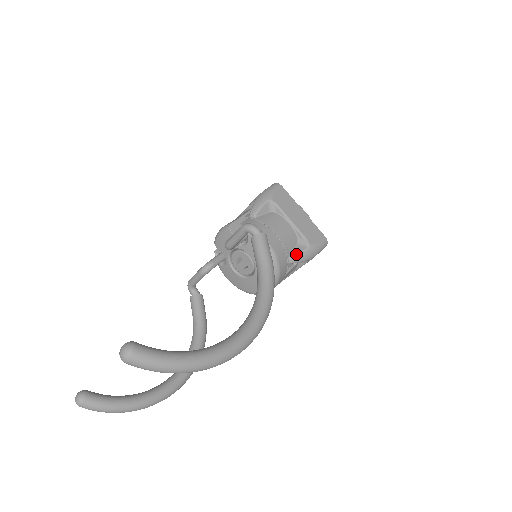
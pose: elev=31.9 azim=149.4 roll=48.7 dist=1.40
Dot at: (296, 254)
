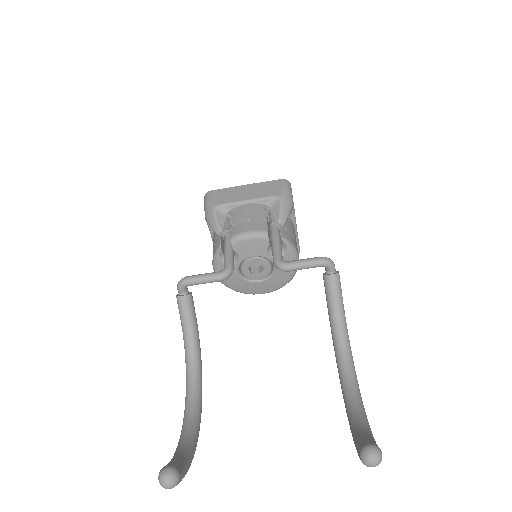
Dot at: occluded
